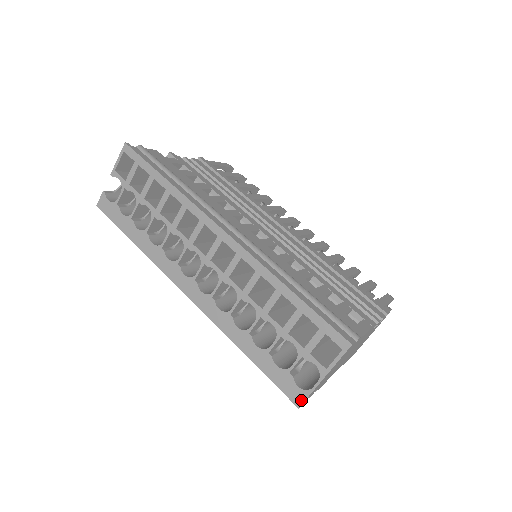
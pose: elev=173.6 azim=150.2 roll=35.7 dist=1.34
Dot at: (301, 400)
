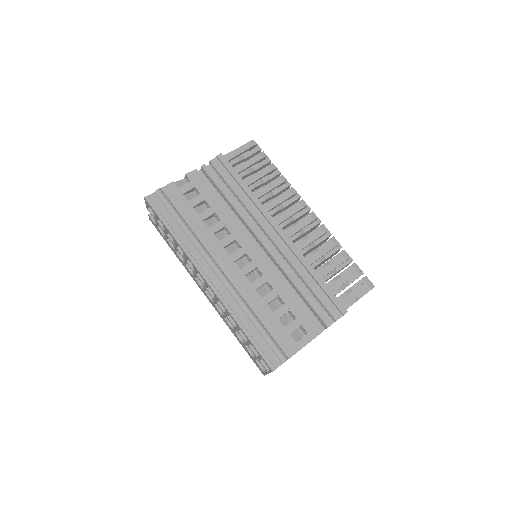
Dot at: (264, 374)
